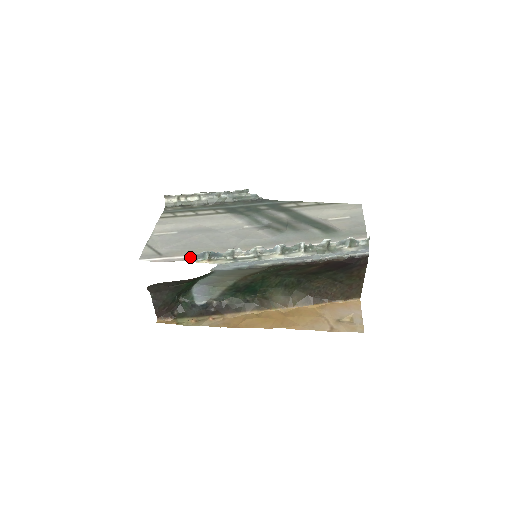
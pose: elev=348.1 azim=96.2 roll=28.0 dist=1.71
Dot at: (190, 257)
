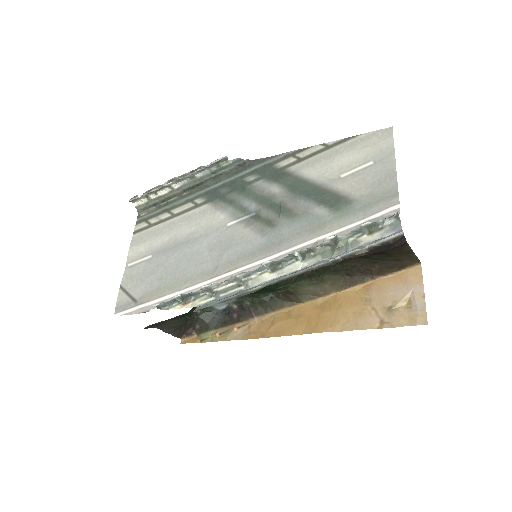
Dot at: (162, 306)
